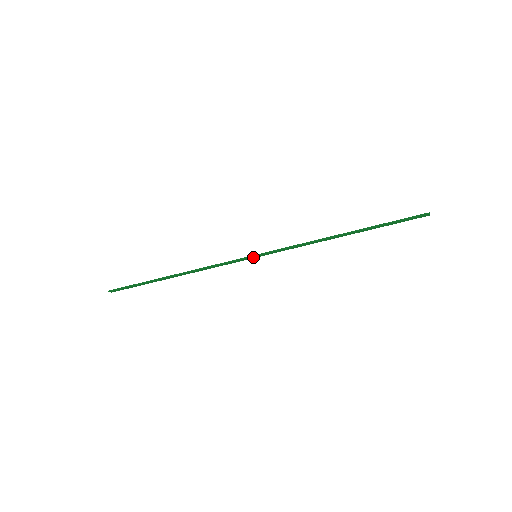
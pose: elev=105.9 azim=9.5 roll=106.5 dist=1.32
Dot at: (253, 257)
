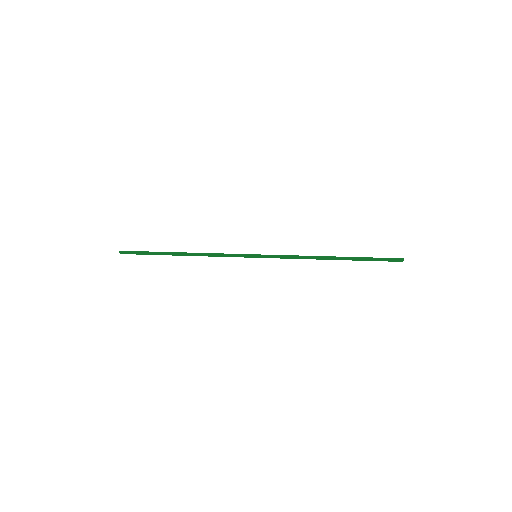
Dot at: (253, 256)
